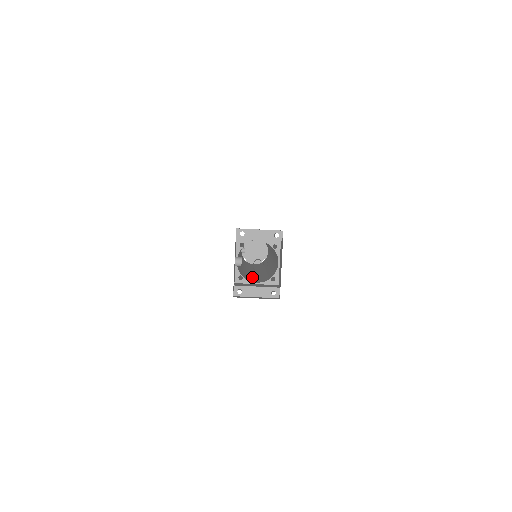
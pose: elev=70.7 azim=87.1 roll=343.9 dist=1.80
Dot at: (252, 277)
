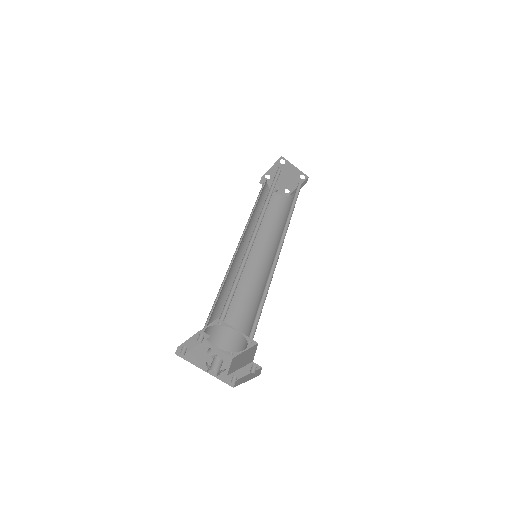
Dot at: (253, 314)
